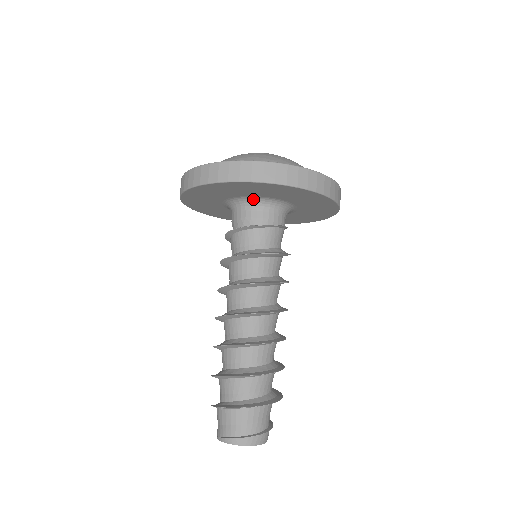
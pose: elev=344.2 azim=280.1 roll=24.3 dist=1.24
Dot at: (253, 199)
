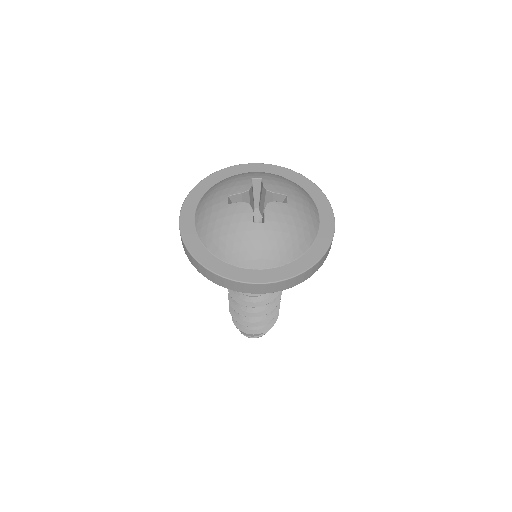
Dot at: occluded
